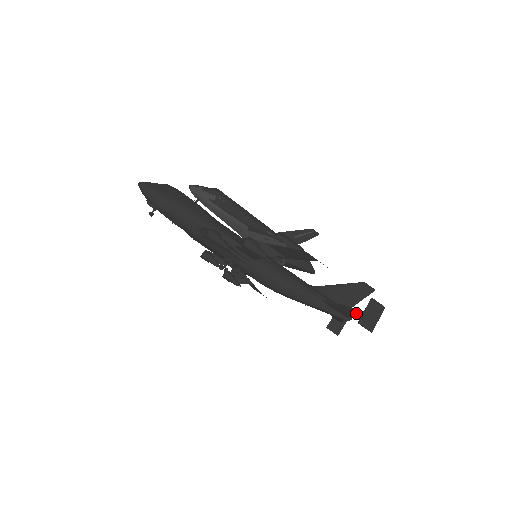
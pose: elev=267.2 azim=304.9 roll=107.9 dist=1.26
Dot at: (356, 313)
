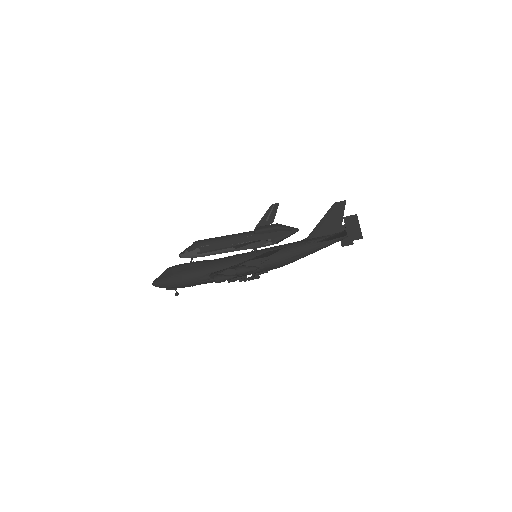
Dot at: (344, 233)
